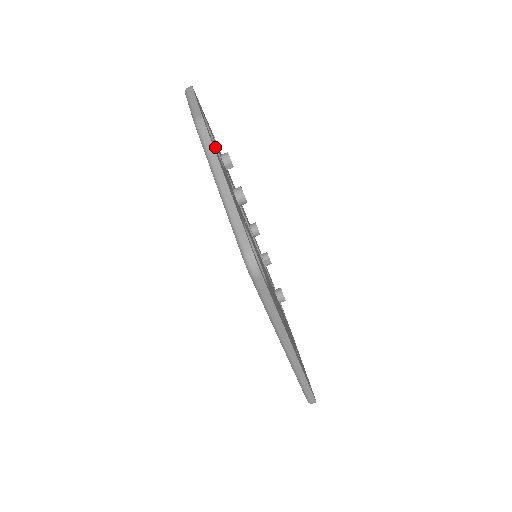
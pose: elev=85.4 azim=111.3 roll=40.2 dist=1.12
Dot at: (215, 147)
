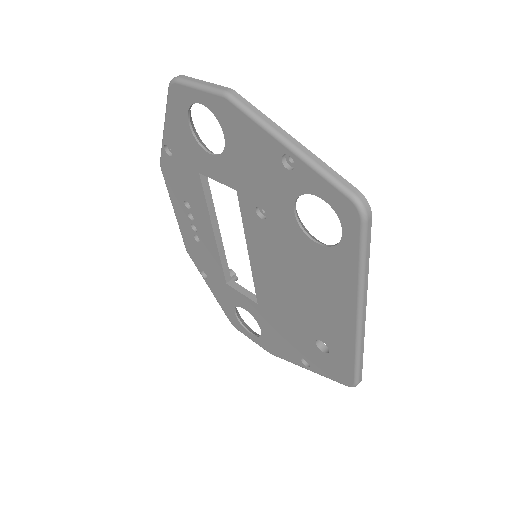
Dot at: (203, 143)
